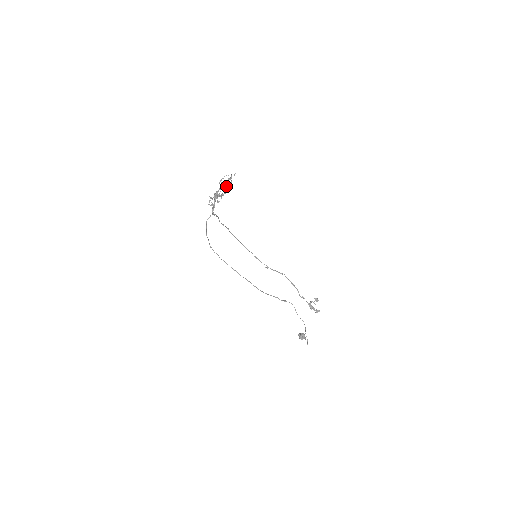
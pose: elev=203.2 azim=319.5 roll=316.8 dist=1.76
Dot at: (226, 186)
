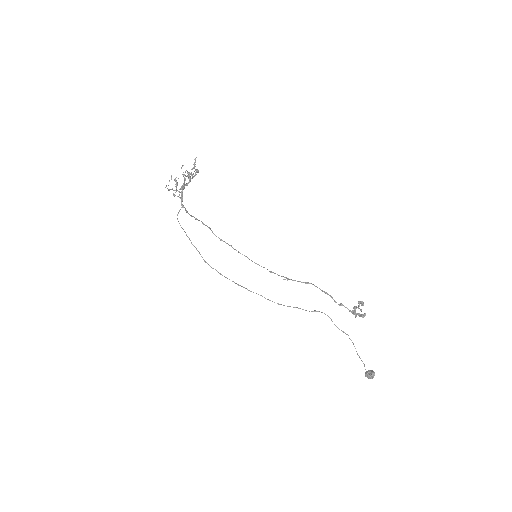
Dot at: (193, 177)
